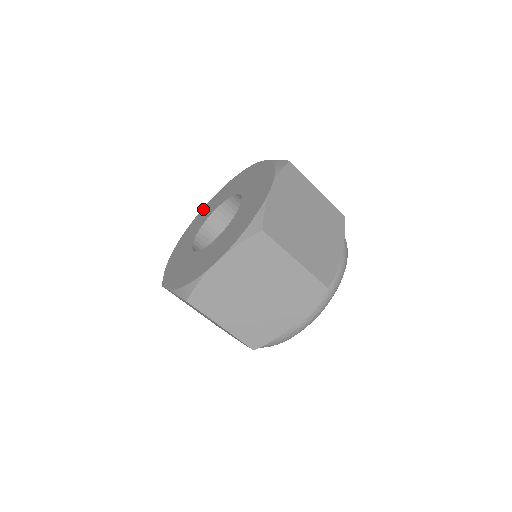
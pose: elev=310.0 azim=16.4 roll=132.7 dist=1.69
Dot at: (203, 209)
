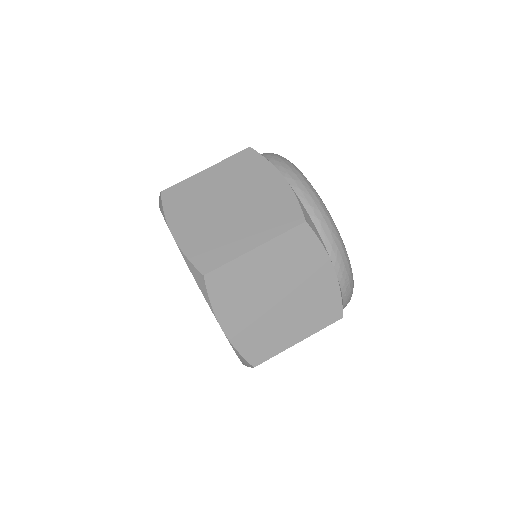
Dot at: occluded
